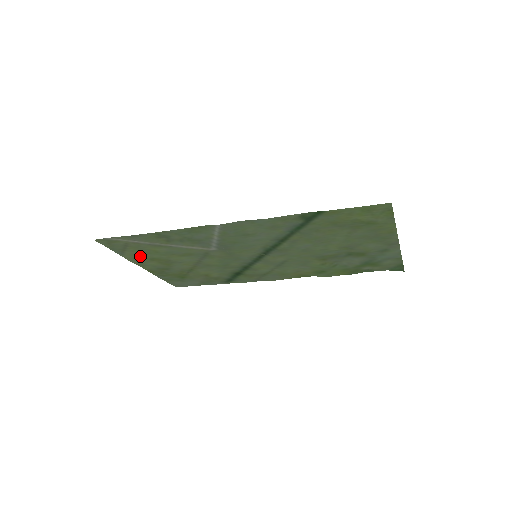
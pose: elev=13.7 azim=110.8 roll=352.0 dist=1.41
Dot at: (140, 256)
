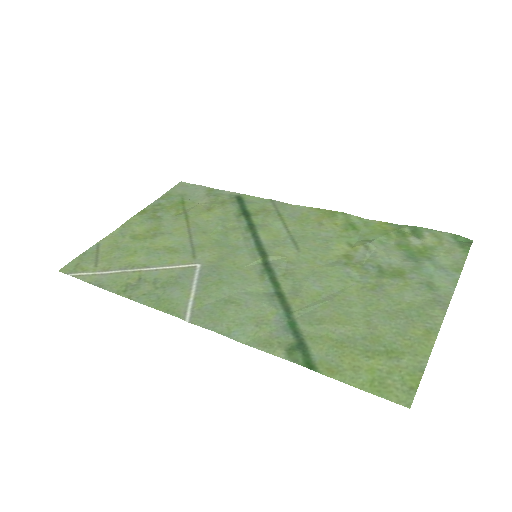
Dot at: (119, 243)
